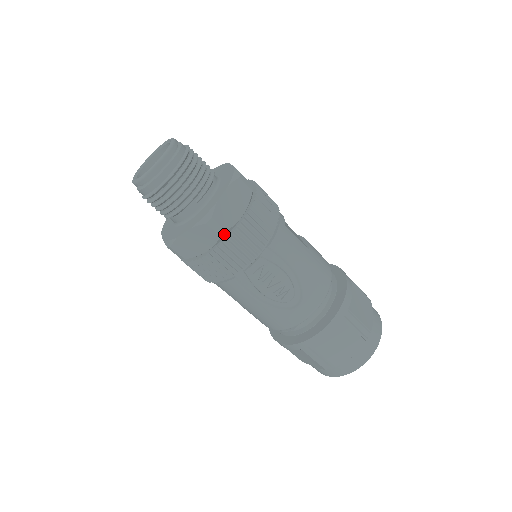
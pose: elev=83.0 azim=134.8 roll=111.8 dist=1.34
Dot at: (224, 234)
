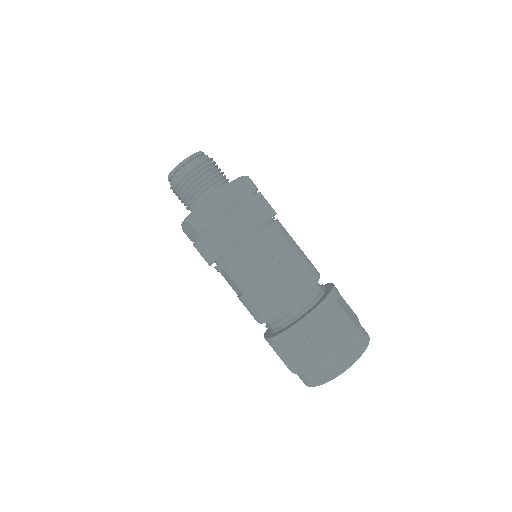
Dot at: (233, 205)
